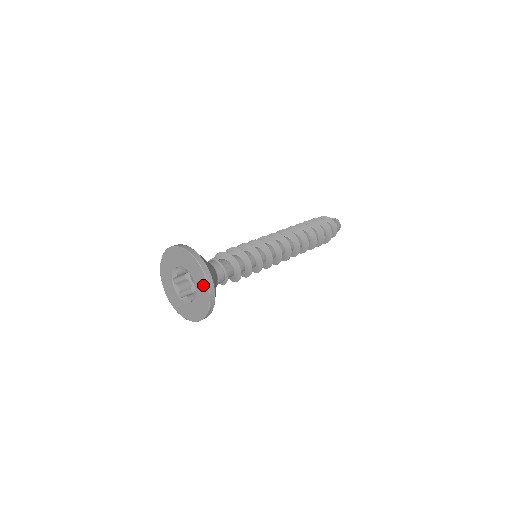
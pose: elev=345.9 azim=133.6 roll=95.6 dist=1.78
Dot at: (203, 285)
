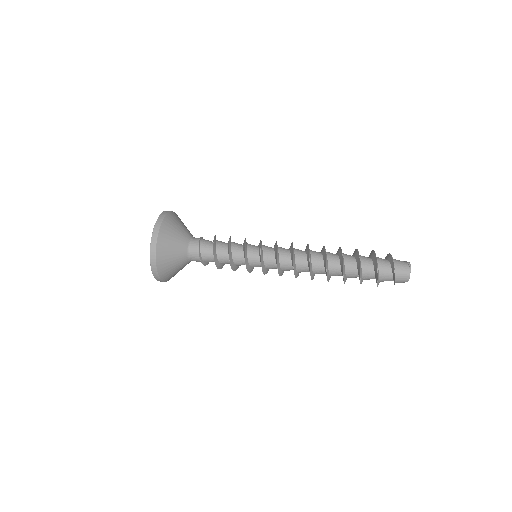
Dot at: occluded
